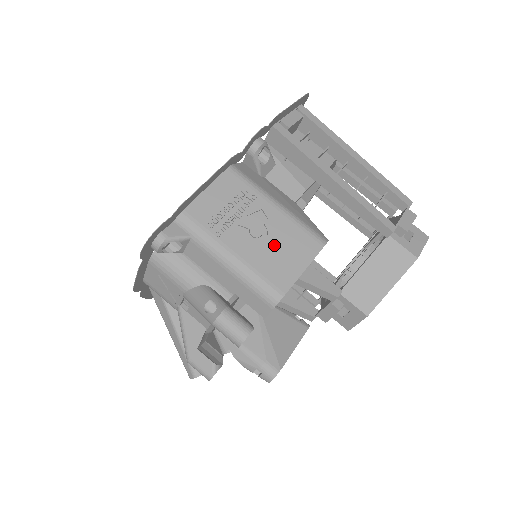
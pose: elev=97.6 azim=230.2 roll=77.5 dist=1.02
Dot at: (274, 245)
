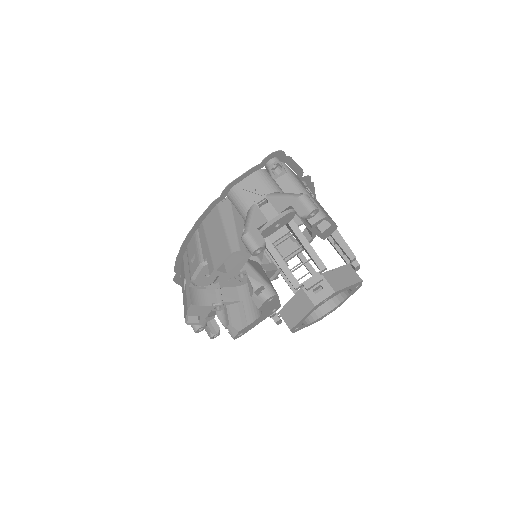
Dot at: (320, 205)
